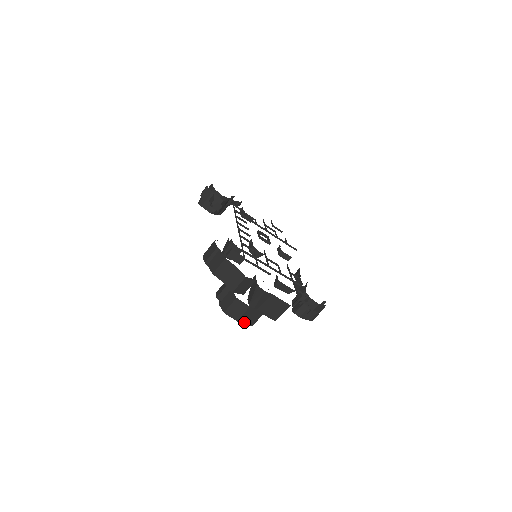
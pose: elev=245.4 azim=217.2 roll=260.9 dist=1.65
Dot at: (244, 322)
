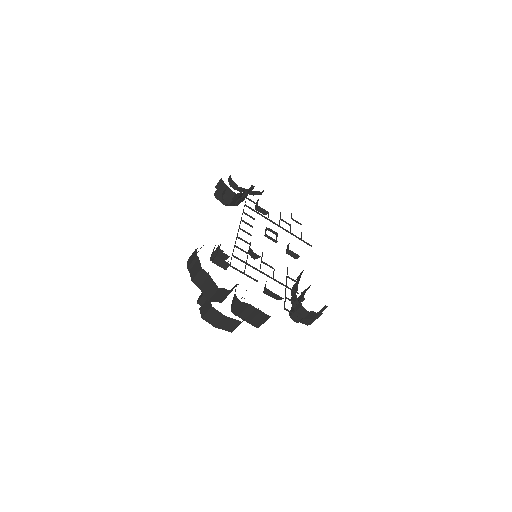
Dot at: (222, 328)
